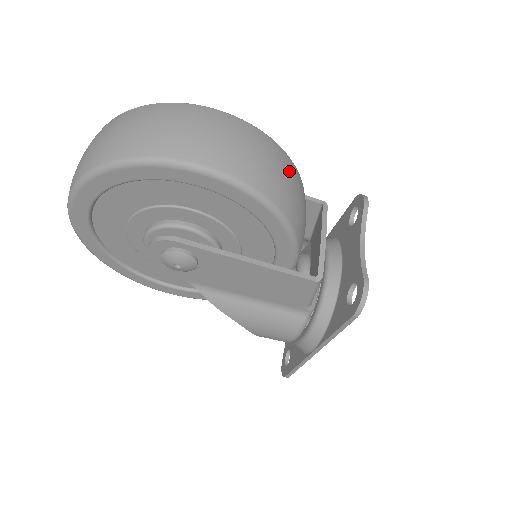
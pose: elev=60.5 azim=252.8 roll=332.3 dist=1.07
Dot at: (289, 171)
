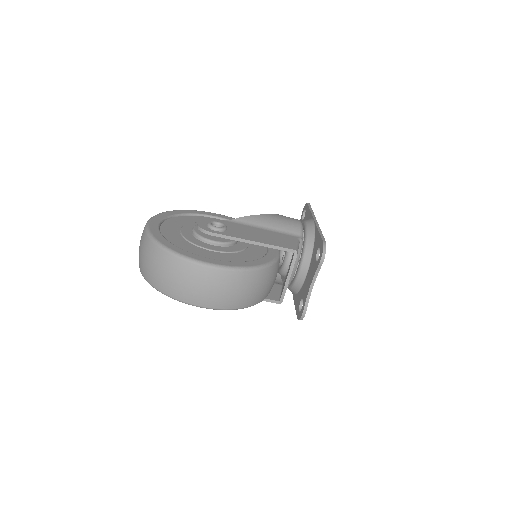
Dot at: (256, 283)
